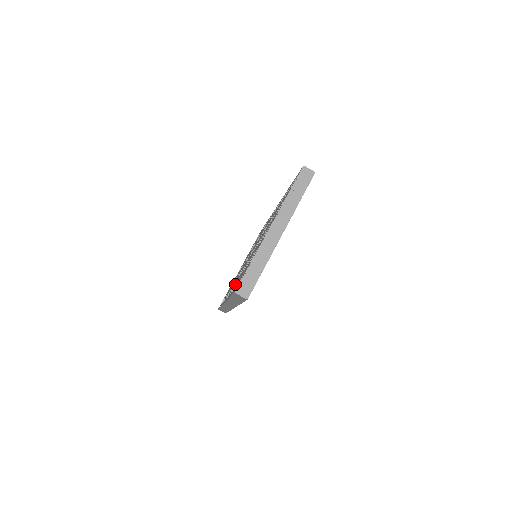
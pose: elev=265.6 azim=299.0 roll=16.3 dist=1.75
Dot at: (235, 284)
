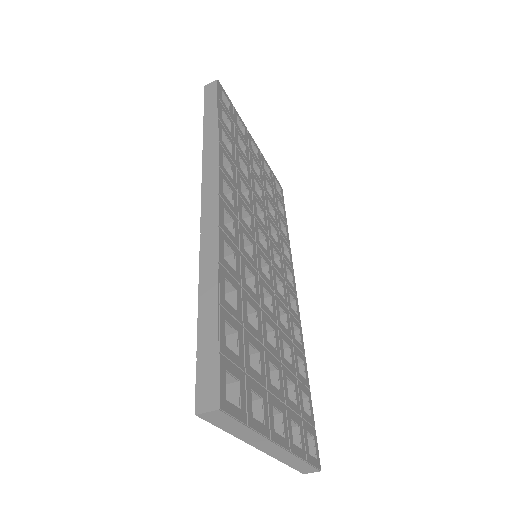
Dot at: occluded
